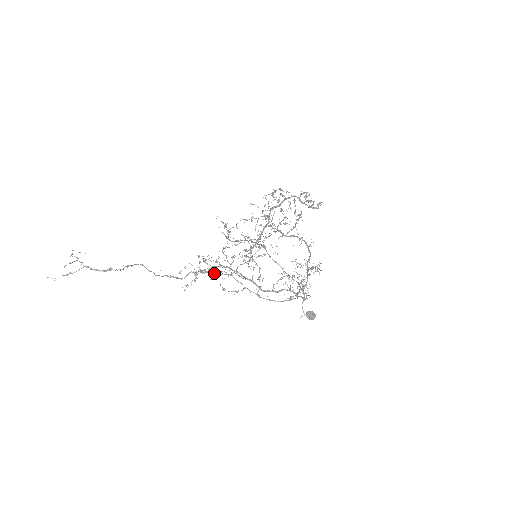
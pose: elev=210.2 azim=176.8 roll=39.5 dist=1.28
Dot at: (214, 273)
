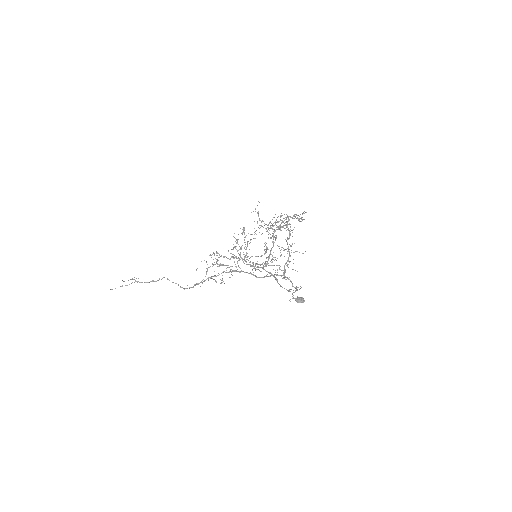
Dot at: (220, 264)
